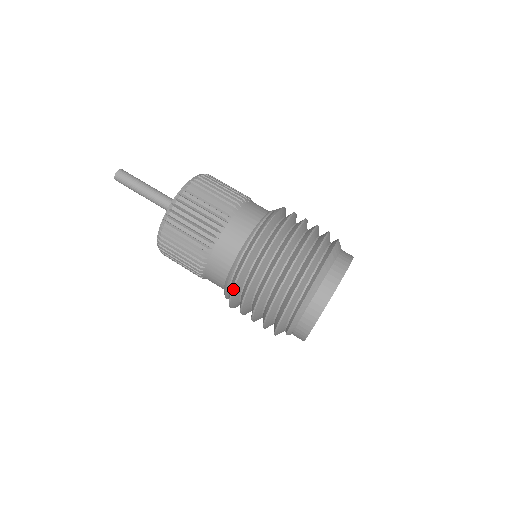
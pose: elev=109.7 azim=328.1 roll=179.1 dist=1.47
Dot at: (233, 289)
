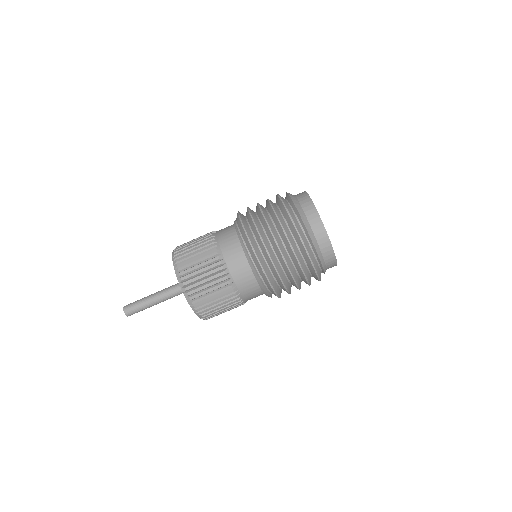
Dot at: (262, 267)
